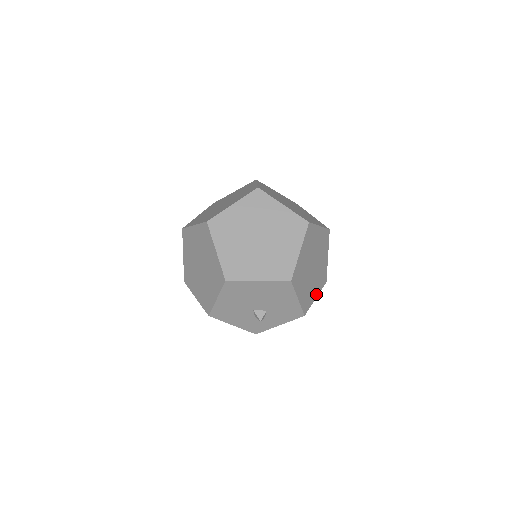
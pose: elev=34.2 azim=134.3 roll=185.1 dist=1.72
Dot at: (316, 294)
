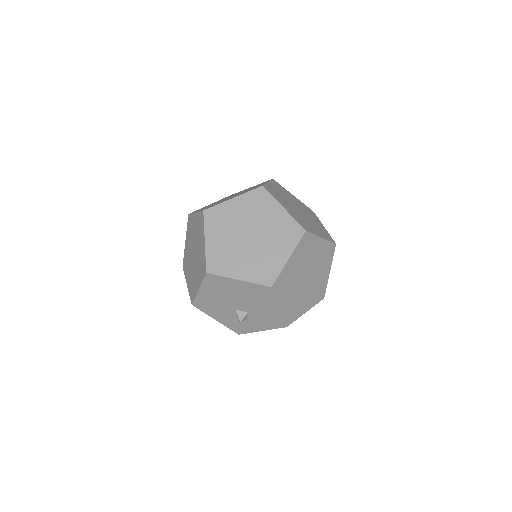
Dot at: (307, 308)
